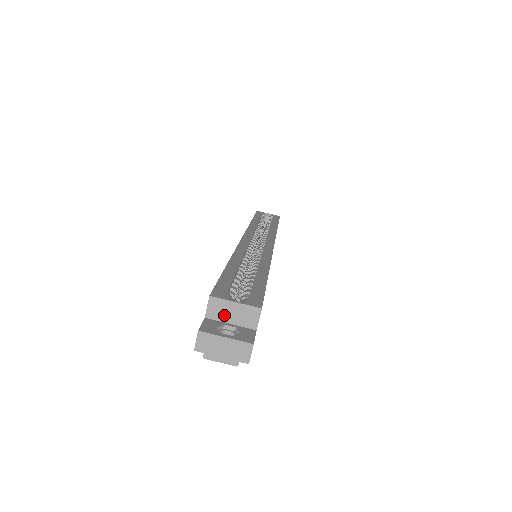
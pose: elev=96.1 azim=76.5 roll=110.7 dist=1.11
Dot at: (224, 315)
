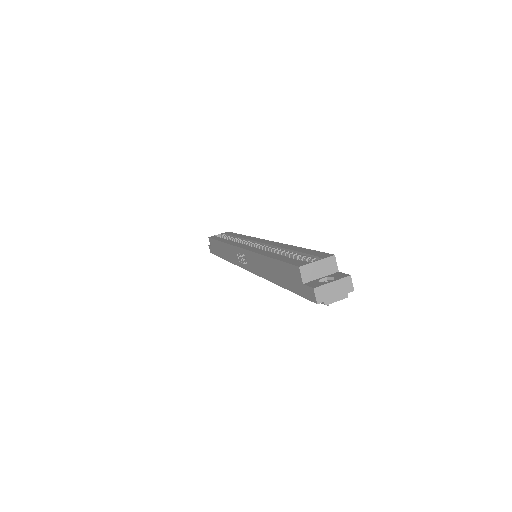
Dot at: (314, 274)
